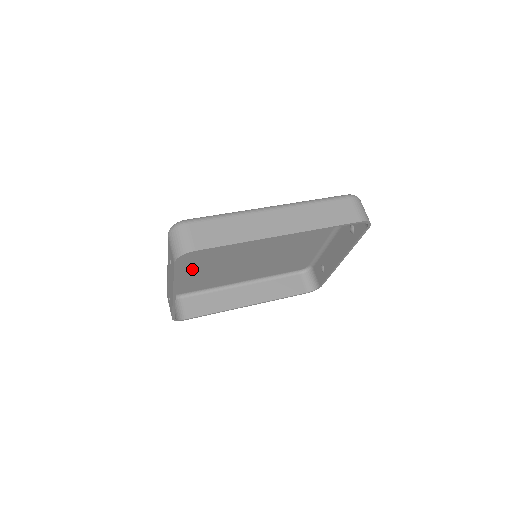
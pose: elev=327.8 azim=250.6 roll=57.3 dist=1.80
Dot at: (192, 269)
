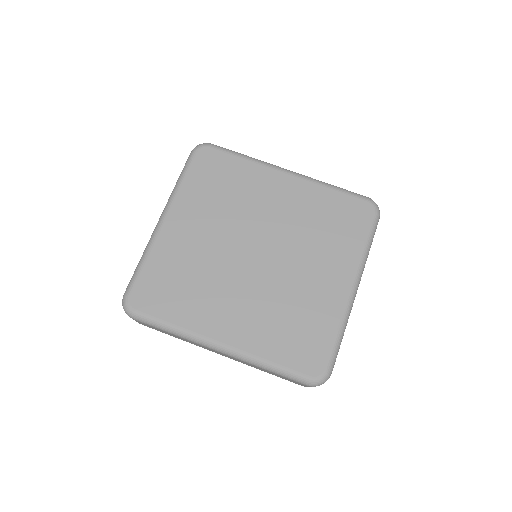
Dot at: (193, 212)
